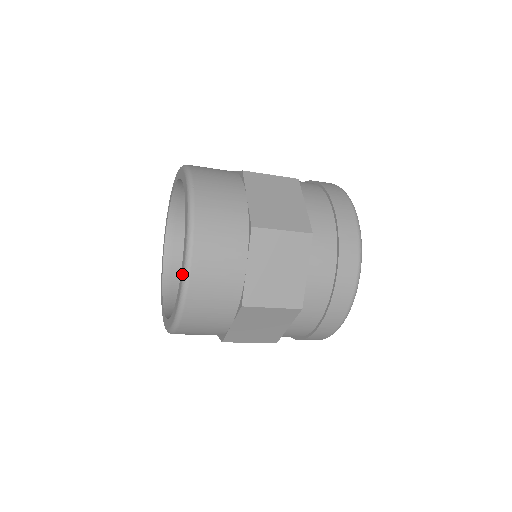
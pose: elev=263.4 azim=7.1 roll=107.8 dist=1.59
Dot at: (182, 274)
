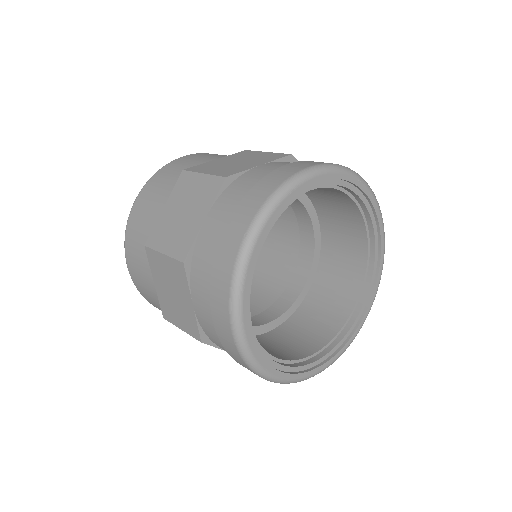
Dot at: occluded
